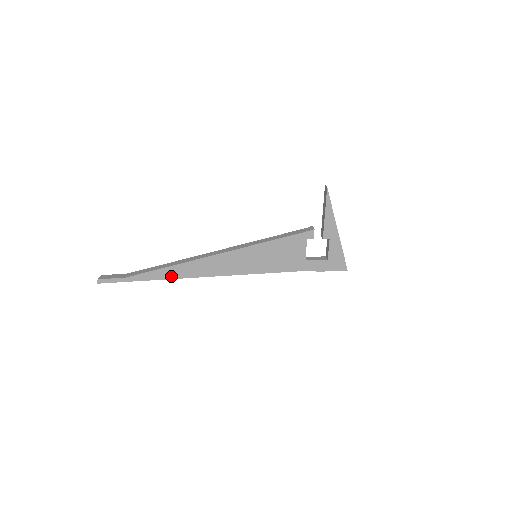
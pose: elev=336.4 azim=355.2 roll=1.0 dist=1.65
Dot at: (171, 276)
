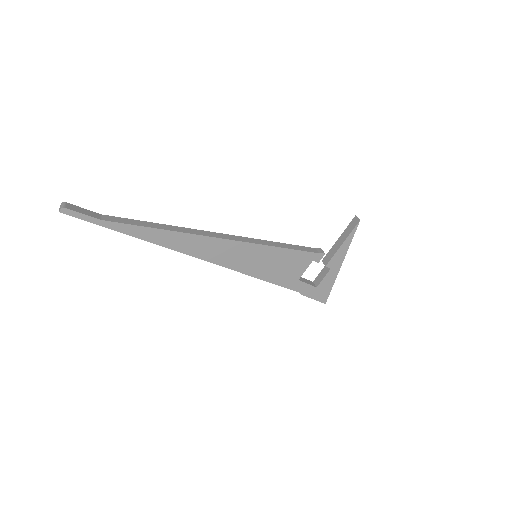
Dot at: (157, 241)
